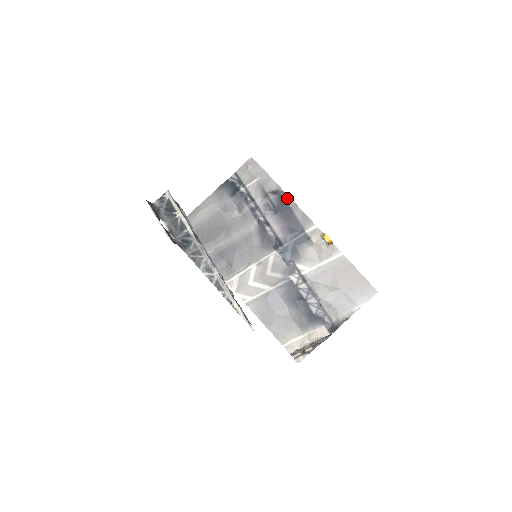
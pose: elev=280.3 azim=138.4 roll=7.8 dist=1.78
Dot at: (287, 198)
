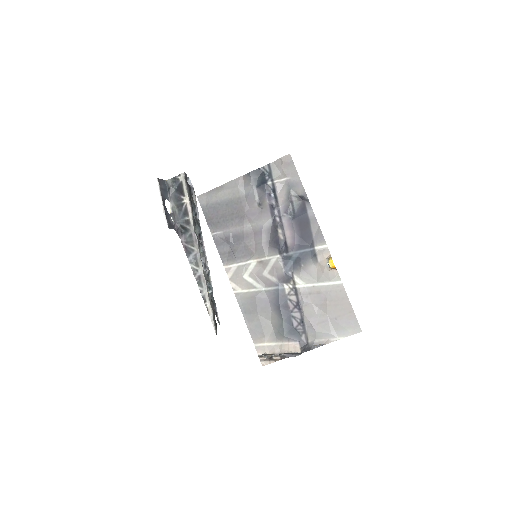
Dot at: (309, 208)
